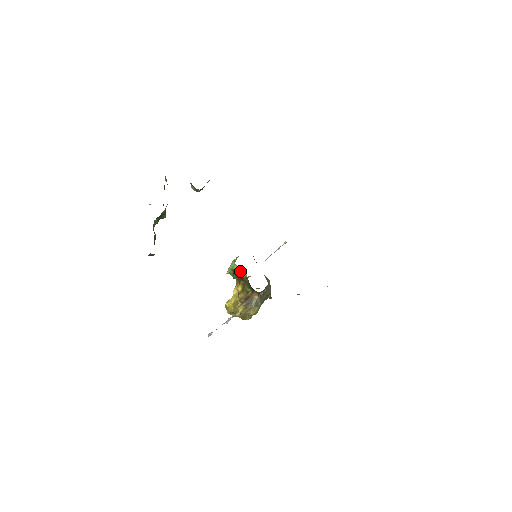
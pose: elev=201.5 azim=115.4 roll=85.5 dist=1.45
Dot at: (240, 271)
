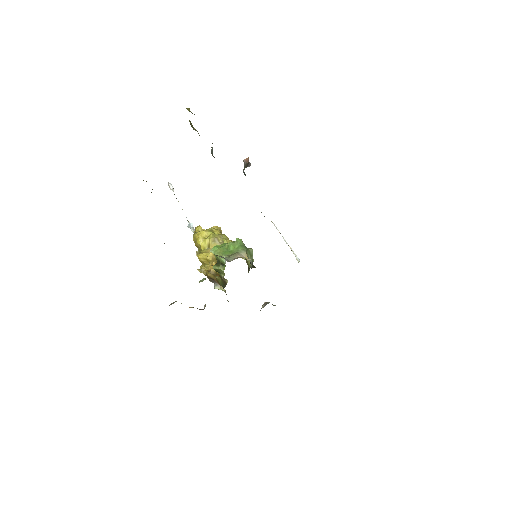
Dot at: (224, 273)
